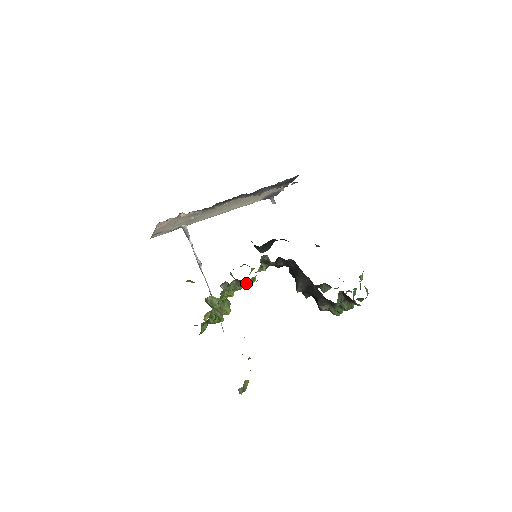
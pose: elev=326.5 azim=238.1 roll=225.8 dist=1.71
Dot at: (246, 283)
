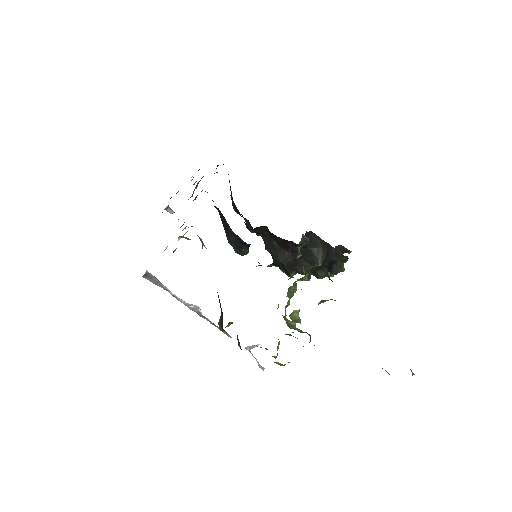
Dot at: (305, 276)
